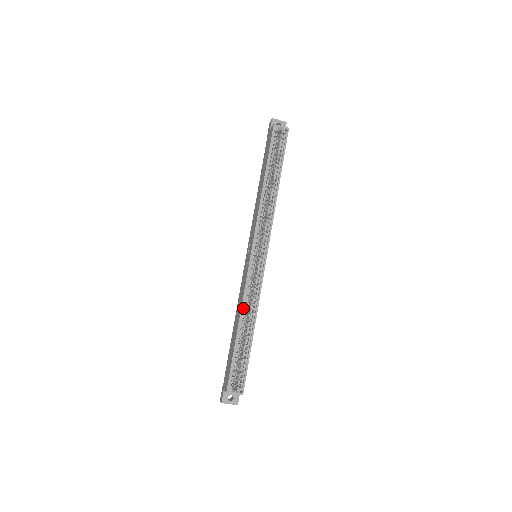
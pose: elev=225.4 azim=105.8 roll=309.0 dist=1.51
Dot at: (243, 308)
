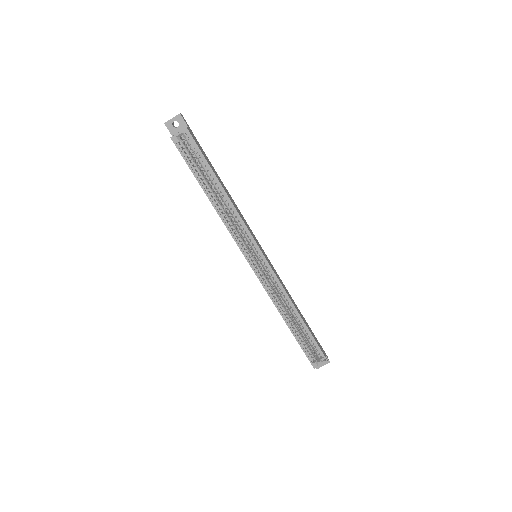
Dot at: (279, 307)
